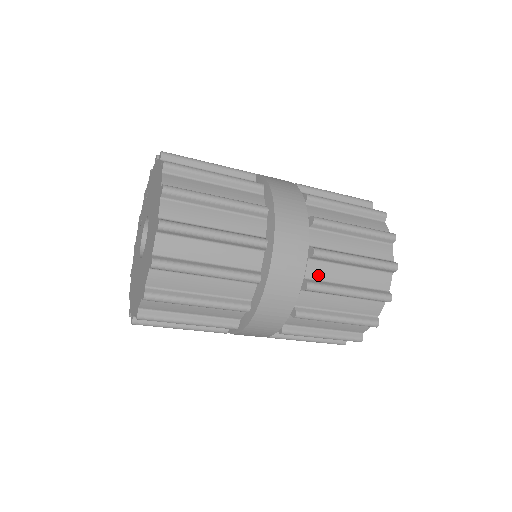
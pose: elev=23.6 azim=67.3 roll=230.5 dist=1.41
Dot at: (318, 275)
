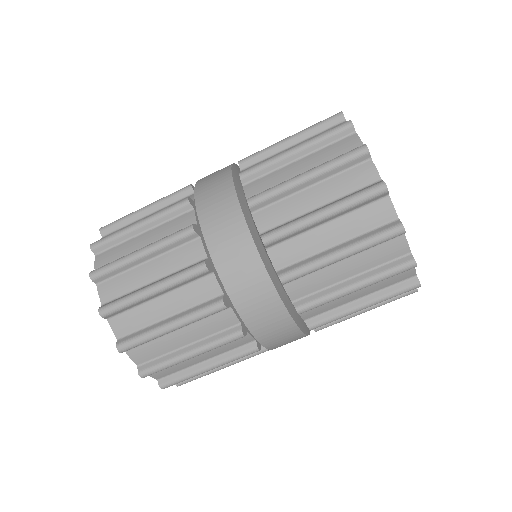
Dot at: occluded
